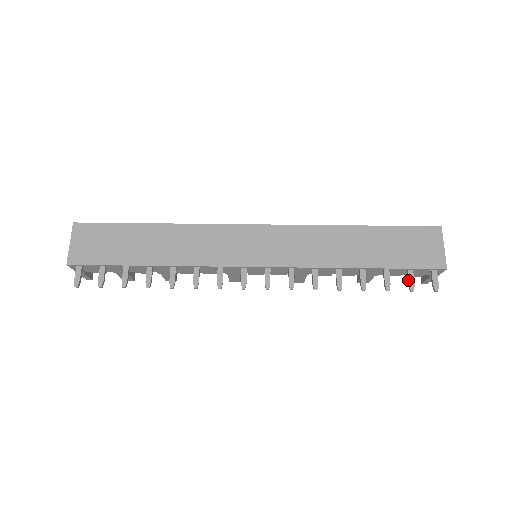
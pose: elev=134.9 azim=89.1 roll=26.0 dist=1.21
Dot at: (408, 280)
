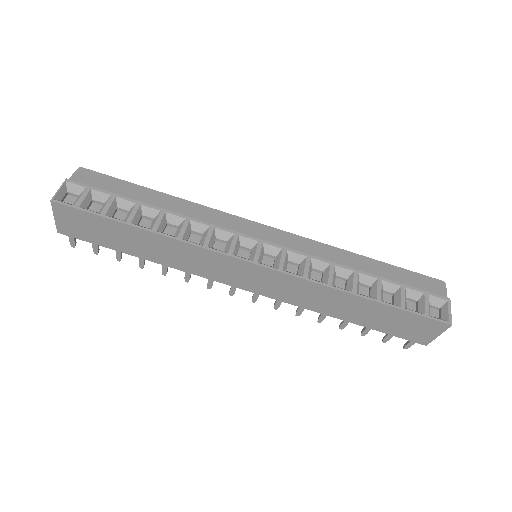
Dot at: (385, 337)
